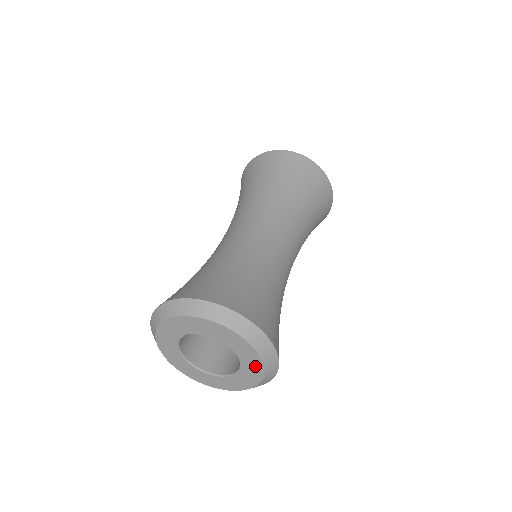
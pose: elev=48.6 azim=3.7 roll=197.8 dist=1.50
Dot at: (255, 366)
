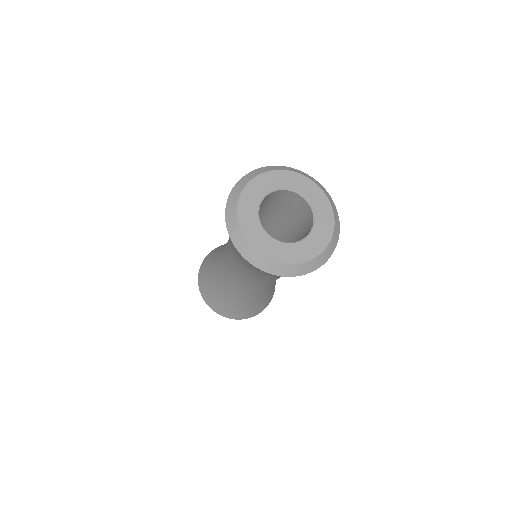
Dot at: (302, 182)
